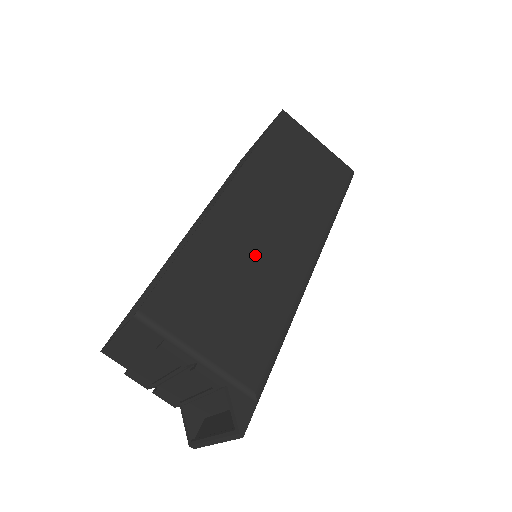
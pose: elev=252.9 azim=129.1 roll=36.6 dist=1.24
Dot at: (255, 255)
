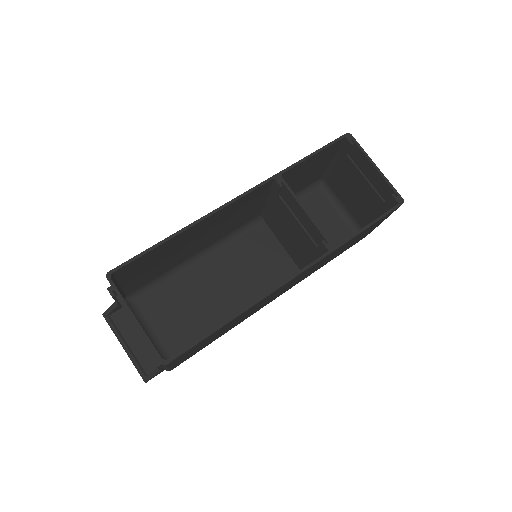
Dot at: occluded
